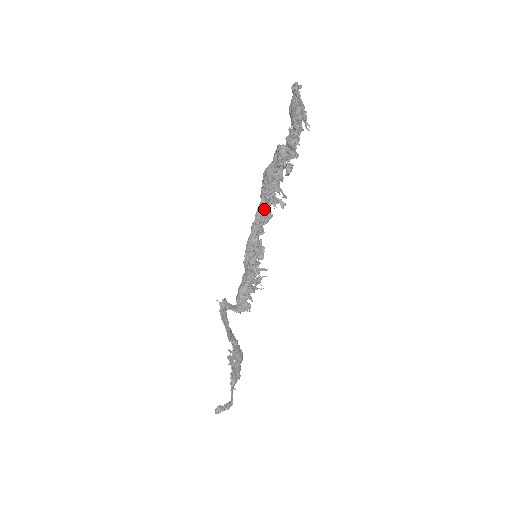
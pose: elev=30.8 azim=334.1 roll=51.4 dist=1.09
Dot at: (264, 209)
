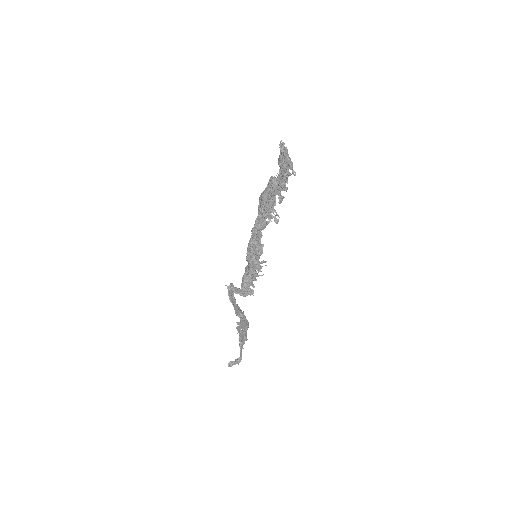
Dot at: (261, 221)
